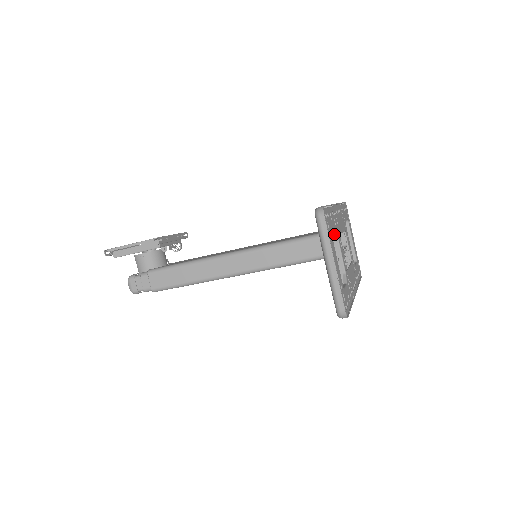
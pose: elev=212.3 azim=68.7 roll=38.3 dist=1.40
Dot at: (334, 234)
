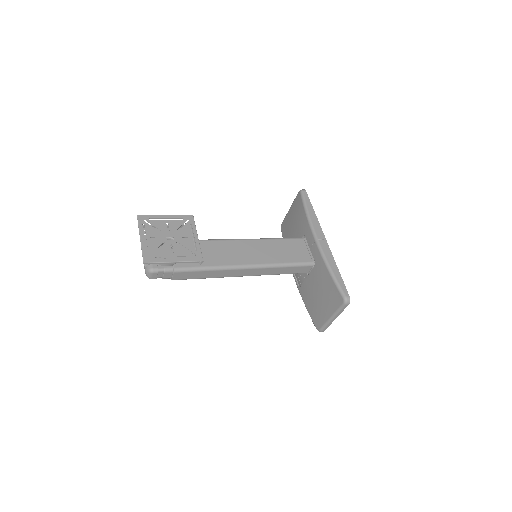
Dot at: occluded
